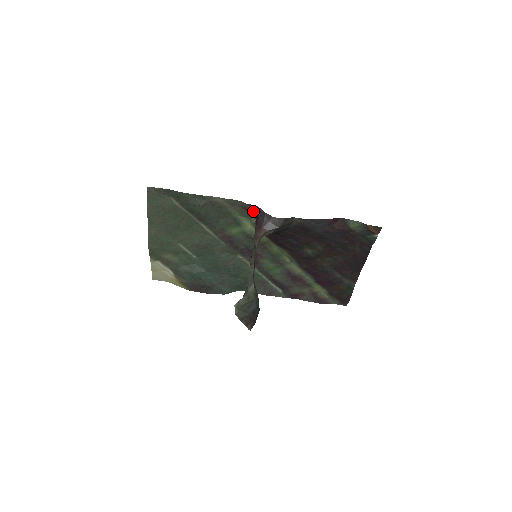
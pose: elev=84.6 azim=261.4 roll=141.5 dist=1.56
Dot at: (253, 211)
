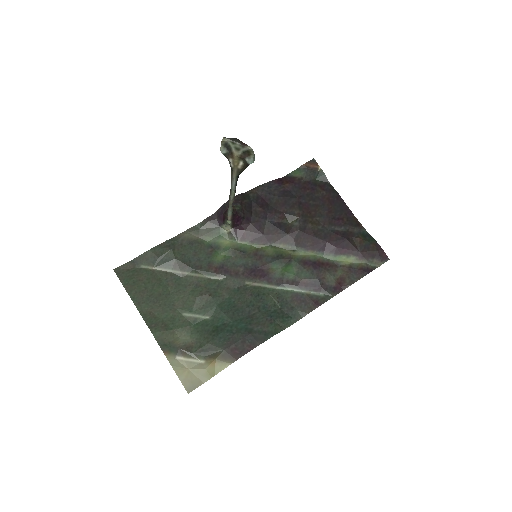
Dot at: (216, 221)
